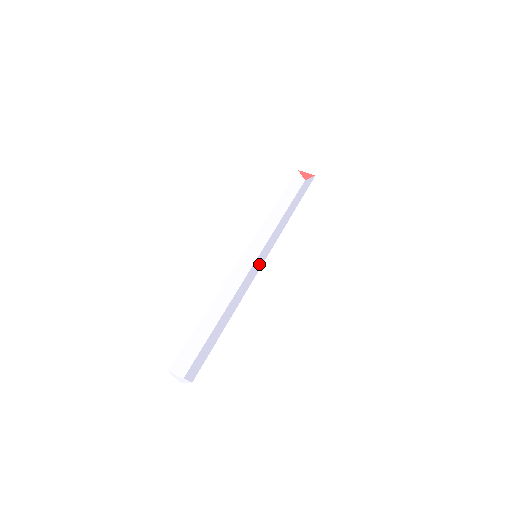
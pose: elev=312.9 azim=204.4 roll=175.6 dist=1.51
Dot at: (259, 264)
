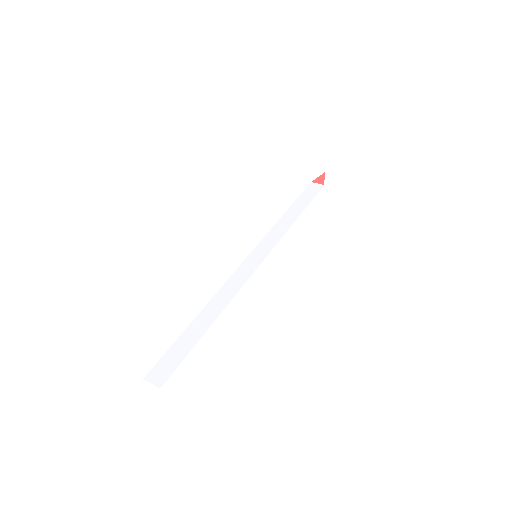
Dot at: occluded
